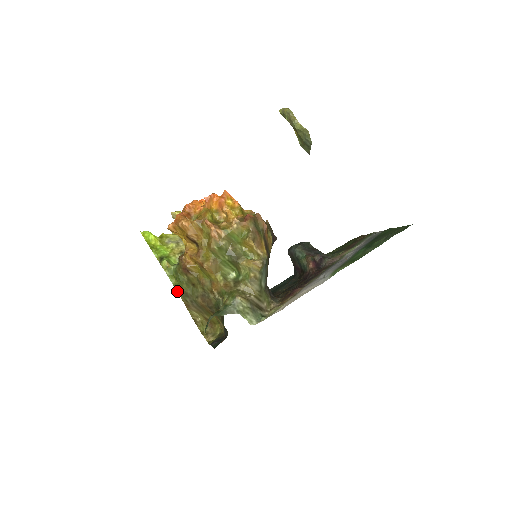
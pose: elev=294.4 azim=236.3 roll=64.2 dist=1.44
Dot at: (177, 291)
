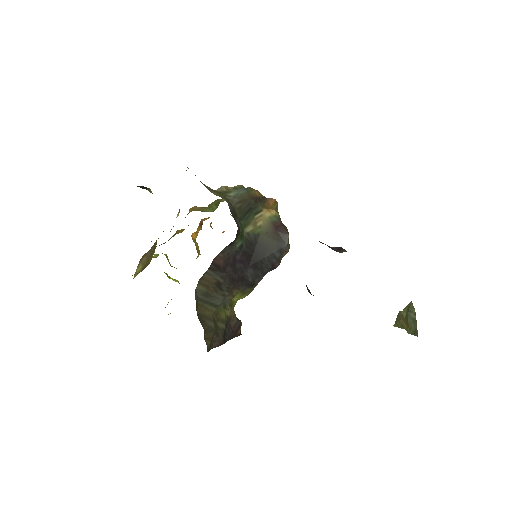
Dot at: occluded
